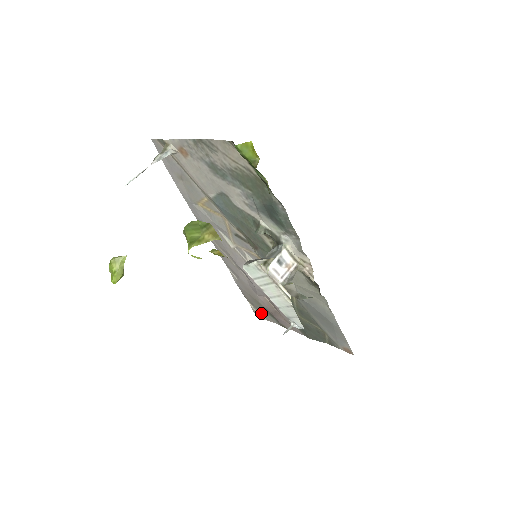
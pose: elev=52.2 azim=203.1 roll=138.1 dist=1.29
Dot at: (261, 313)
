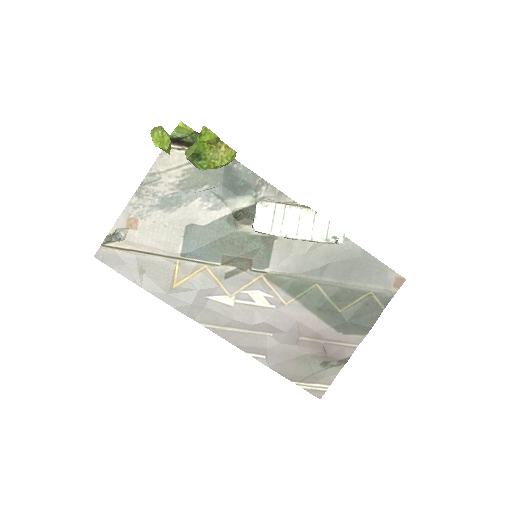
Dot at: (318, 383)
